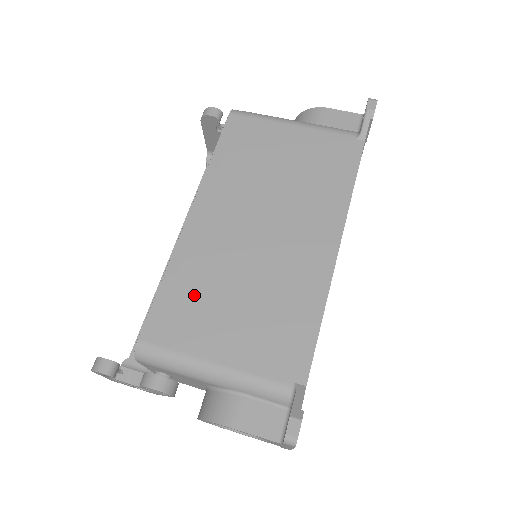
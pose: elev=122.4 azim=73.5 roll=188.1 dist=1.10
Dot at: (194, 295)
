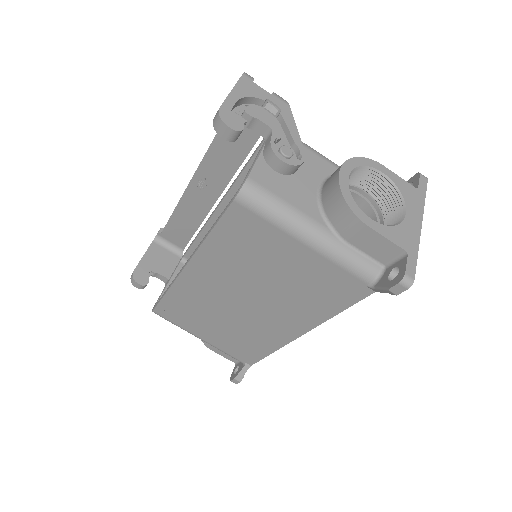
Dot at: (188, 310)
